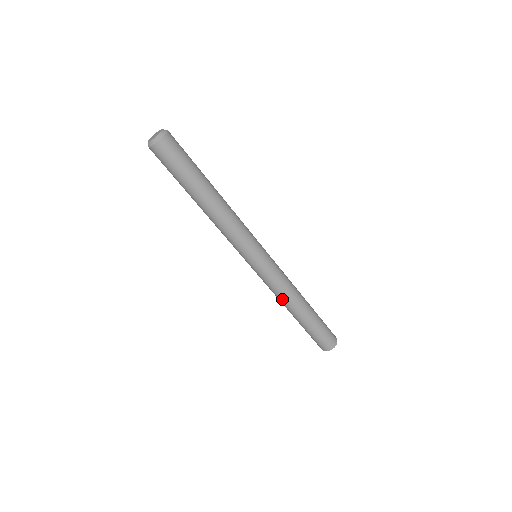
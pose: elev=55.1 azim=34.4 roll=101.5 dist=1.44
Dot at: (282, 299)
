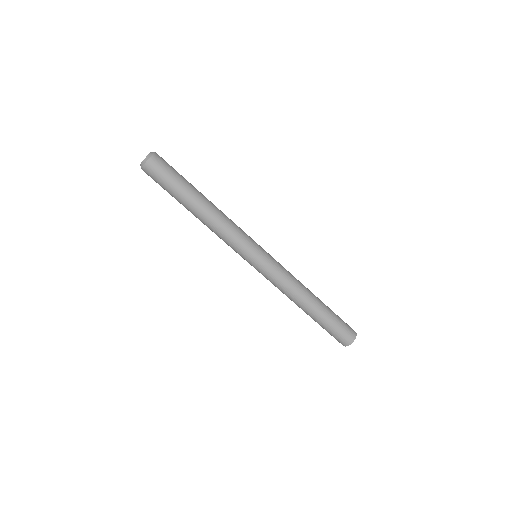
Dot at: (294, 291)
